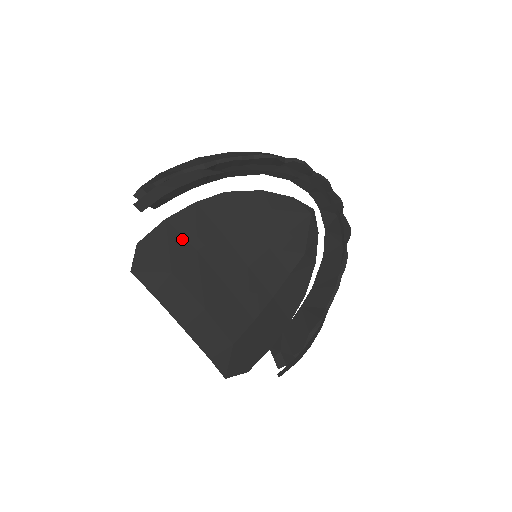
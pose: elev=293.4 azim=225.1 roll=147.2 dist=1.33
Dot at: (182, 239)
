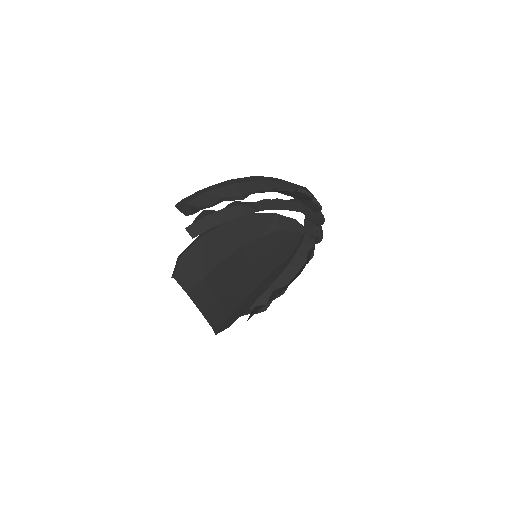
Dot at: (213, 252)
